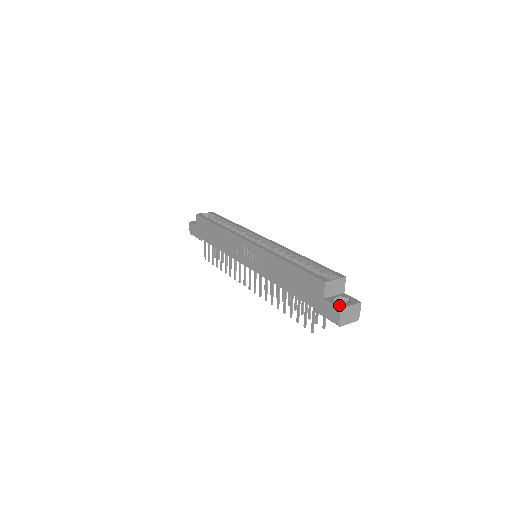
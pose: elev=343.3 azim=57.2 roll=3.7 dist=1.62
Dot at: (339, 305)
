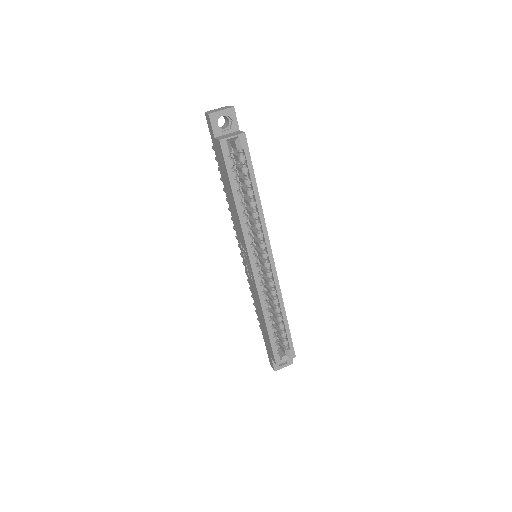
Dot at: (276, 368)
